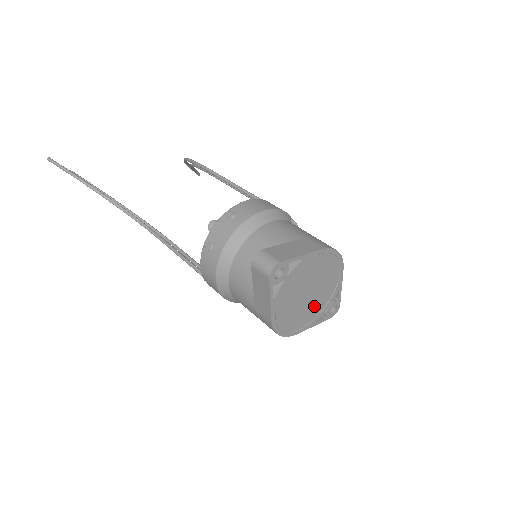
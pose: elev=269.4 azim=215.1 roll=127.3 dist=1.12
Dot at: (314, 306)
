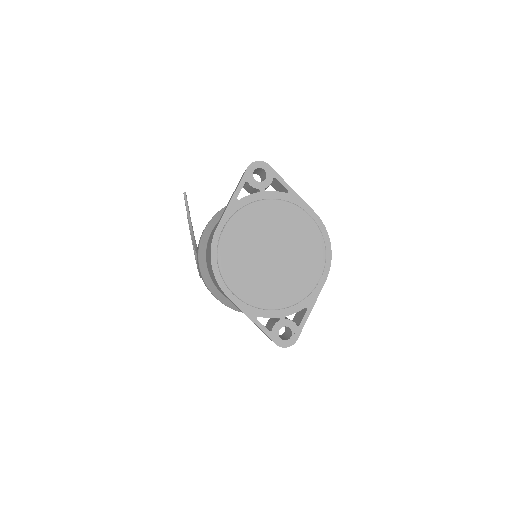
Dot at: (268, 286)
